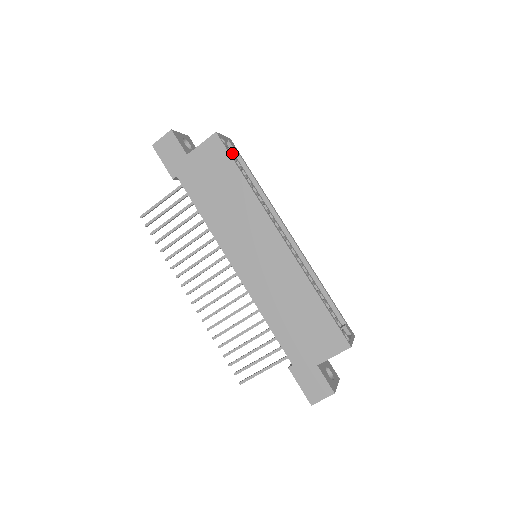
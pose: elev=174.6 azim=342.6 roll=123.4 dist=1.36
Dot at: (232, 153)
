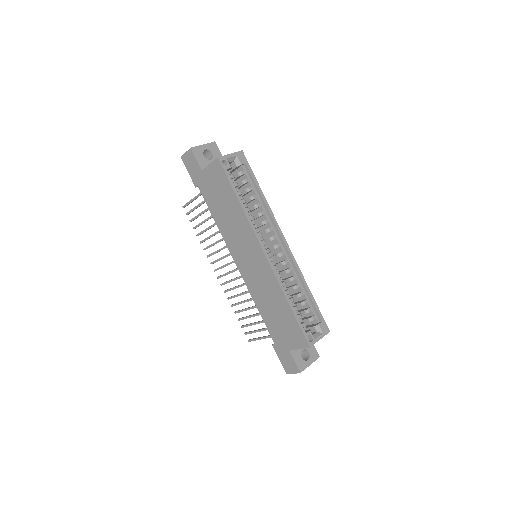
Dot at: (241, 166)
